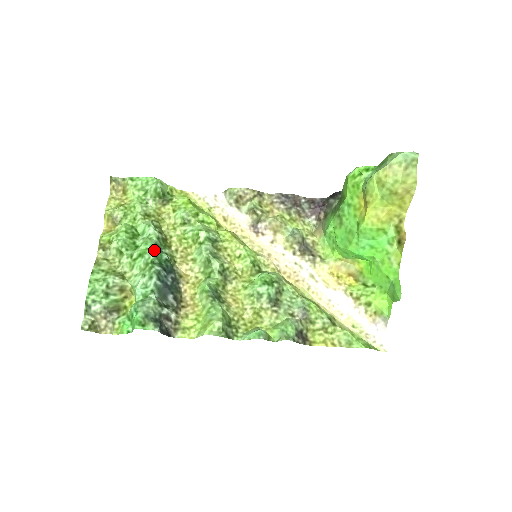
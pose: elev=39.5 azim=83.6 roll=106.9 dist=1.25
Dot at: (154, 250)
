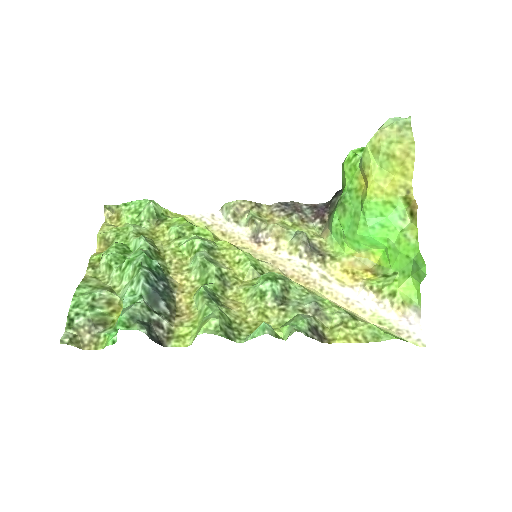
Dot at: (143, 254)
